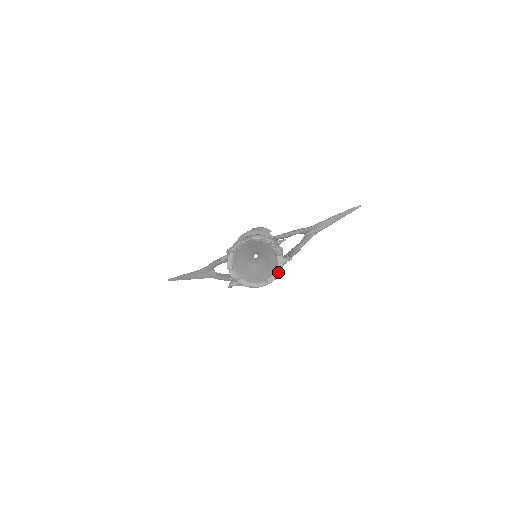
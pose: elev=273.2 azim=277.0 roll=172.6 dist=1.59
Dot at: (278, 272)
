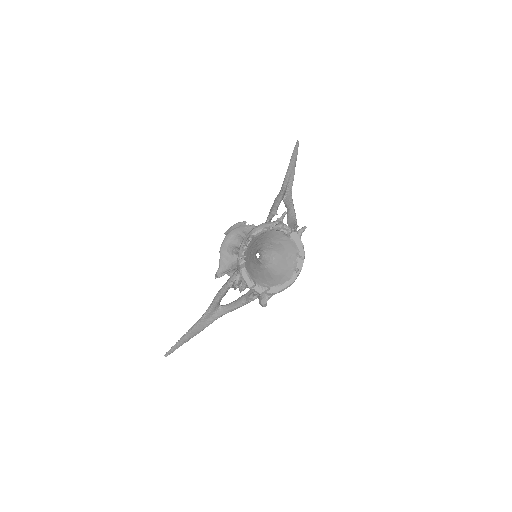
Dot at: (302, 251)
